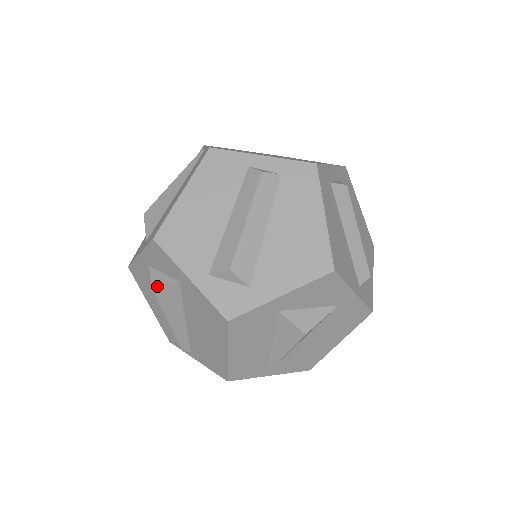
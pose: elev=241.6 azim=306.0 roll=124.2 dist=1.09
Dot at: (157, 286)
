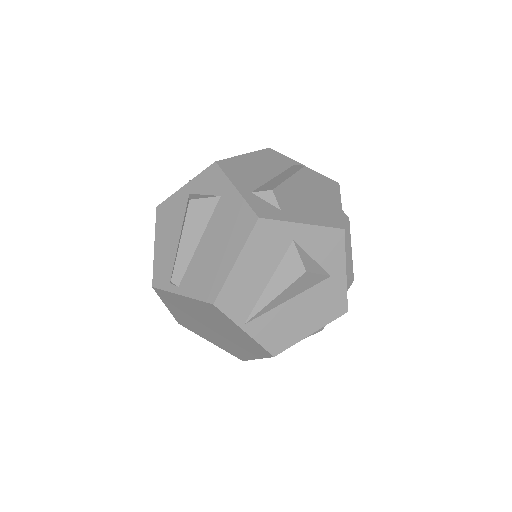
Dot at: (196, 198)
